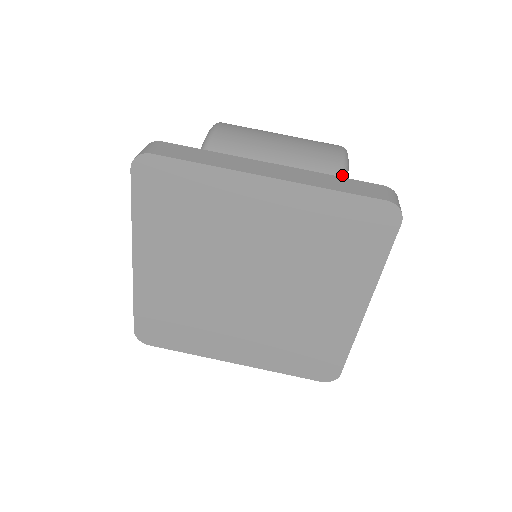
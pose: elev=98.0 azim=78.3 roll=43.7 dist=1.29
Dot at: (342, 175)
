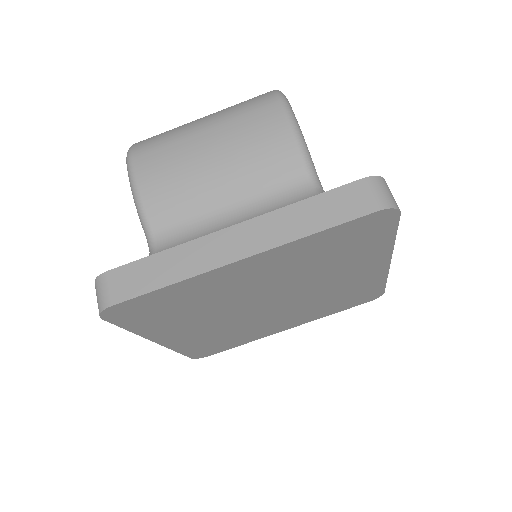
Dot at: (303, 160)
